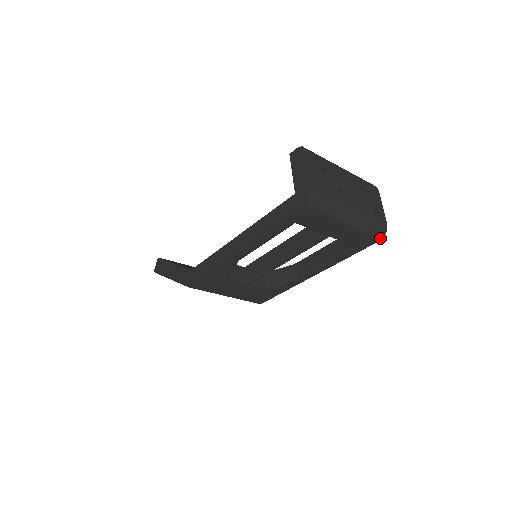
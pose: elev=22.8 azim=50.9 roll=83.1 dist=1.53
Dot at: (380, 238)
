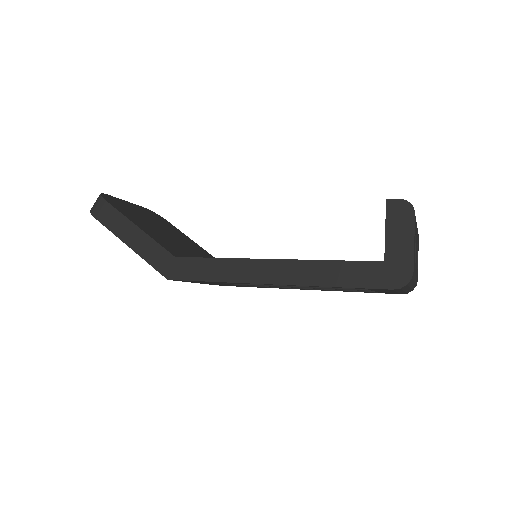
Dot at: (406, 293)
